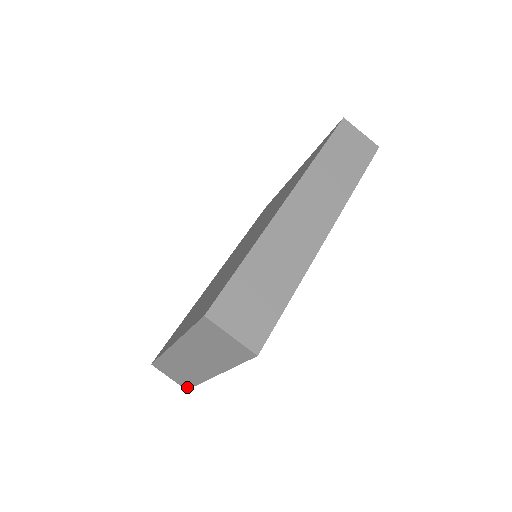
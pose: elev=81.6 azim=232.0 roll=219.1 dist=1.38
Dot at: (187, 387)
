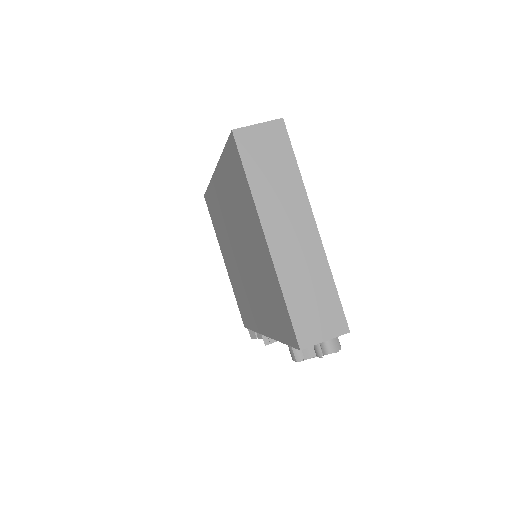
Dot at: (343, 321)
